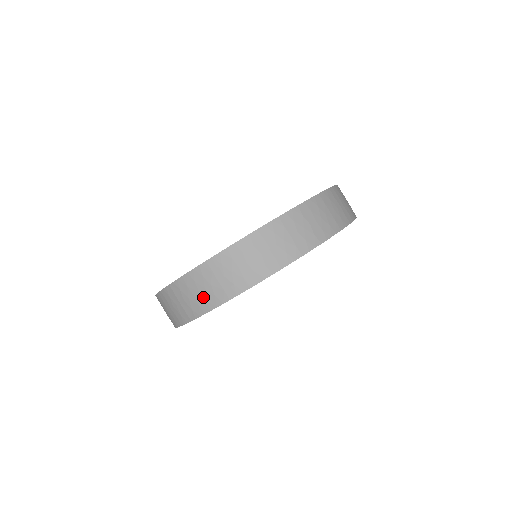
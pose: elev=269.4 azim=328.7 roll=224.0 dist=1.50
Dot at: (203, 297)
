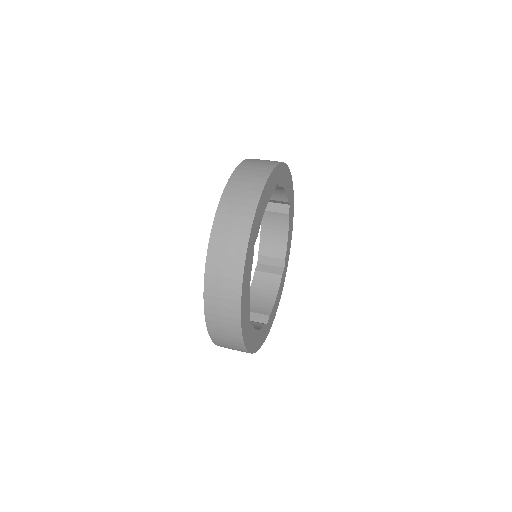
Dot at: (230, 269)
